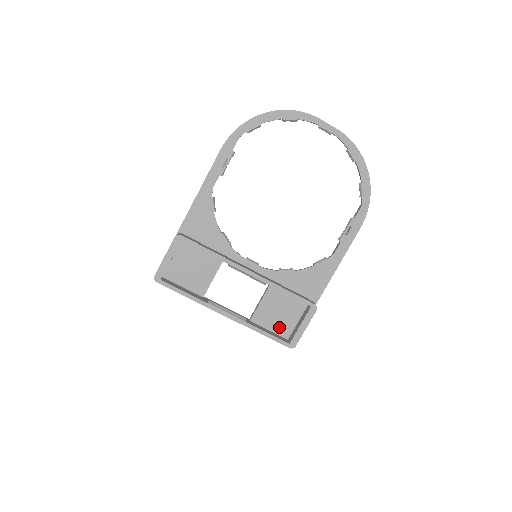
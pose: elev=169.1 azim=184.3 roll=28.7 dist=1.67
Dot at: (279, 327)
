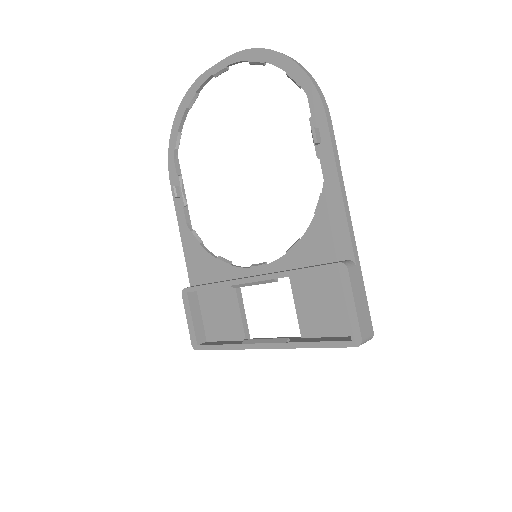
Dot at: (337, 325)
